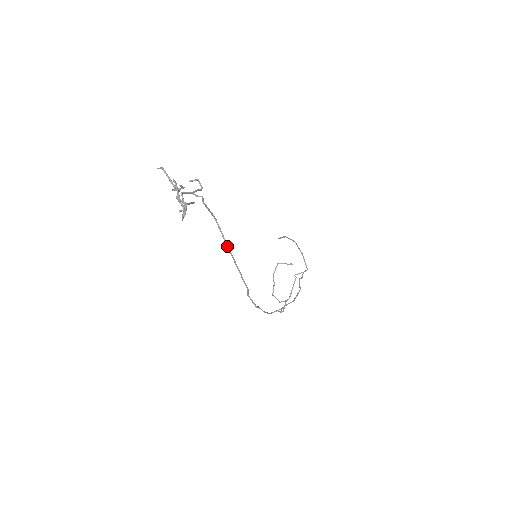
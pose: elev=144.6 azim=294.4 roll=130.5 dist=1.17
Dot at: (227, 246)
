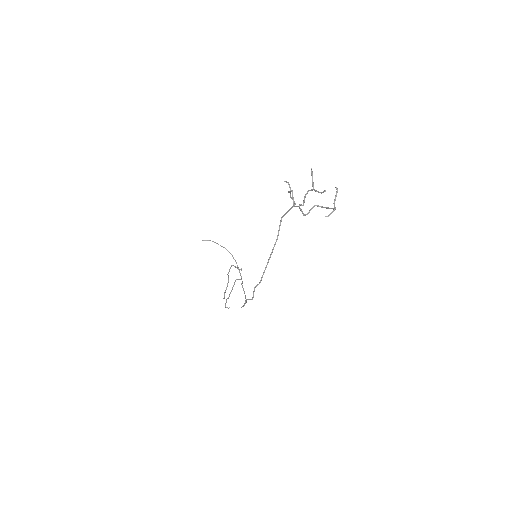
Dot at: (275, 243)
